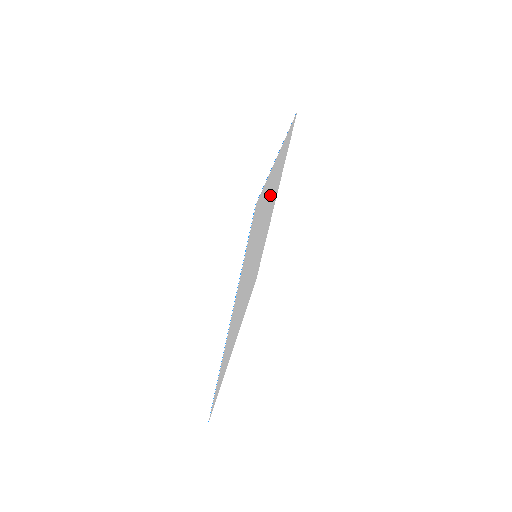
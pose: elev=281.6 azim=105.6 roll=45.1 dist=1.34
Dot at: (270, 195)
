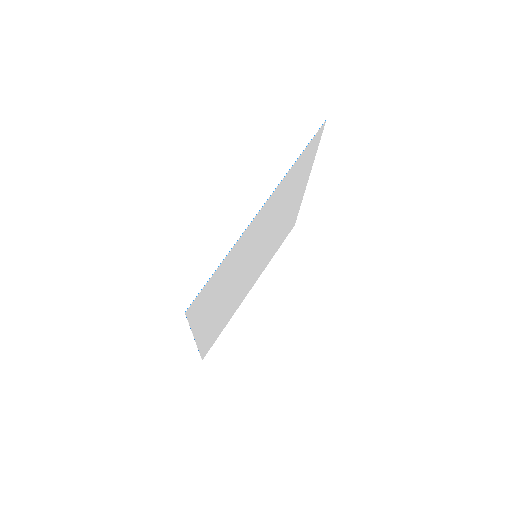
Dot at: (260, 228)
